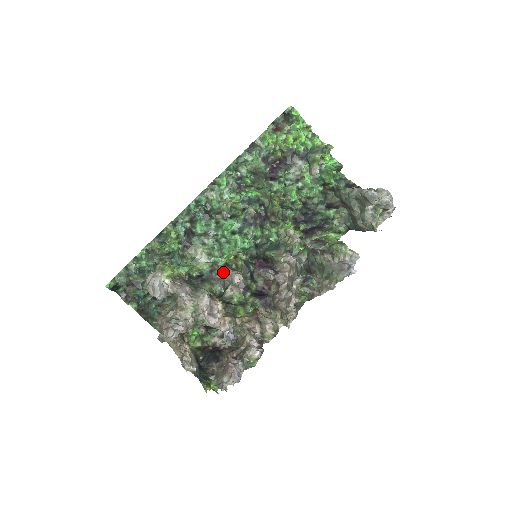
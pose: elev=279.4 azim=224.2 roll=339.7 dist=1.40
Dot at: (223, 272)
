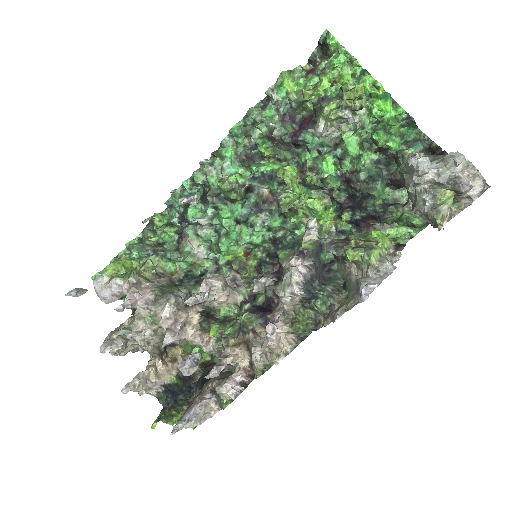
Dot at: (225, 273)
